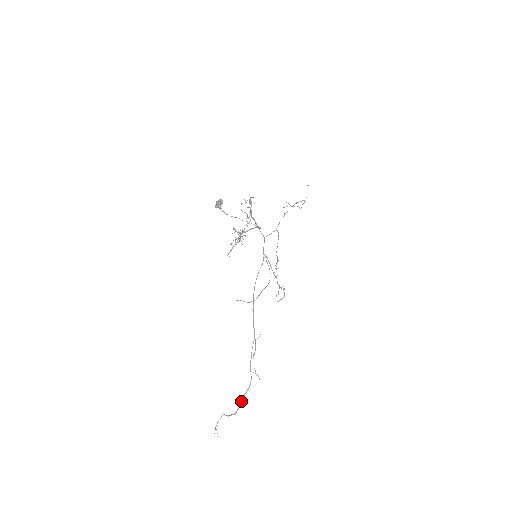
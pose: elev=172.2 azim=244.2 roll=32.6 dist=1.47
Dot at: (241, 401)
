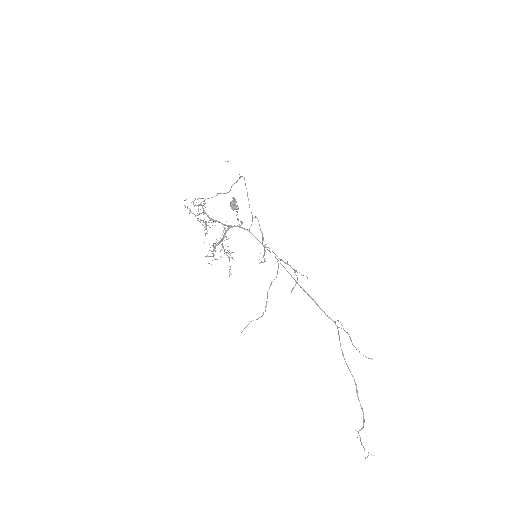
Dot at: occluded
